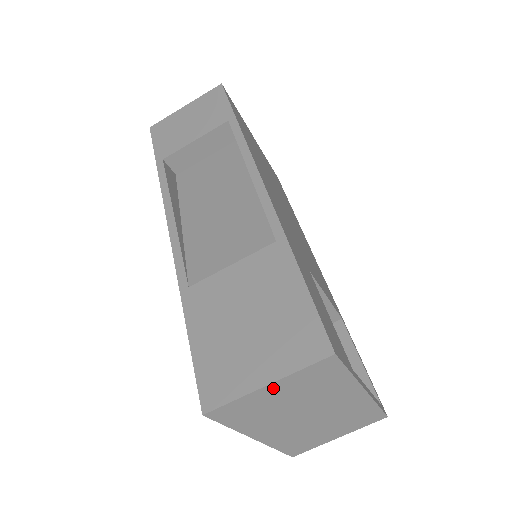
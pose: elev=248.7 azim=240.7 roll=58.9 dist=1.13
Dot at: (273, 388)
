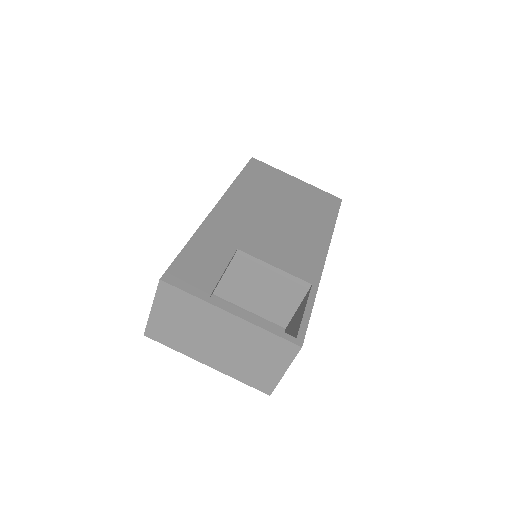
Dot at: (158, 311)
